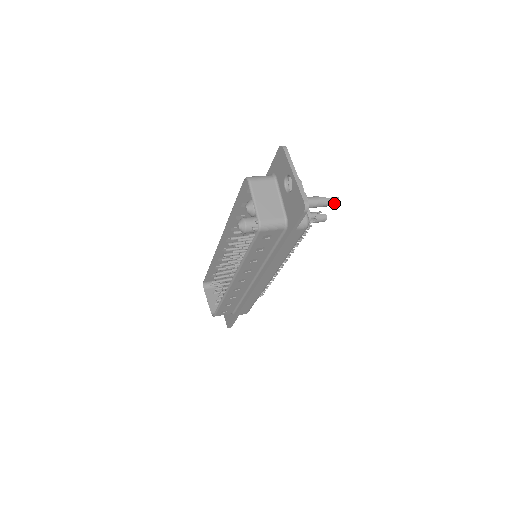
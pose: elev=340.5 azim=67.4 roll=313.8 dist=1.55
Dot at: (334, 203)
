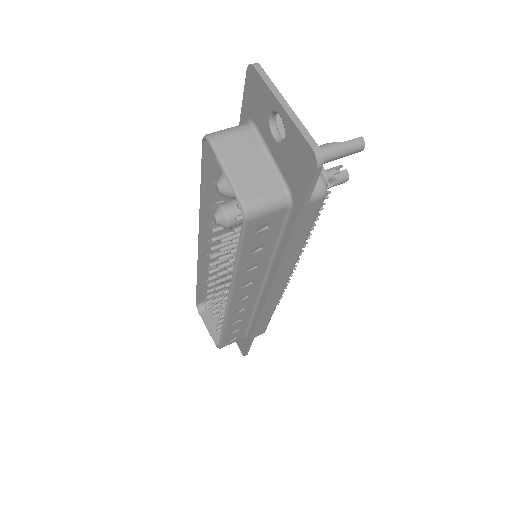
Dot at: (357, 148)
